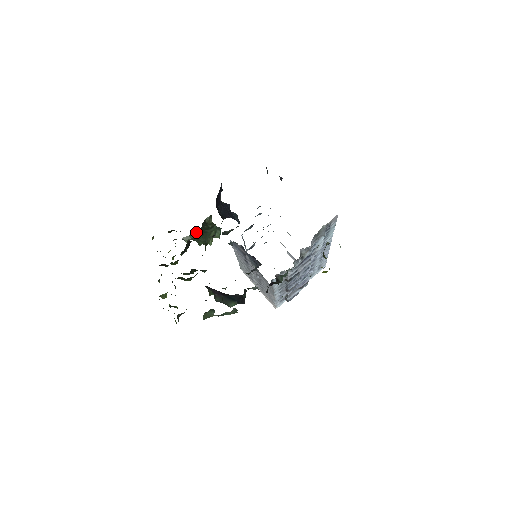
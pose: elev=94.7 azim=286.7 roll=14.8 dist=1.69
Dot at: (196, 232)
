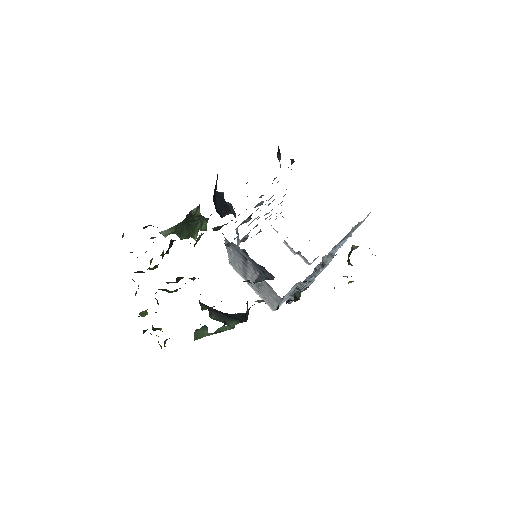
Dot at: (178, 225)
